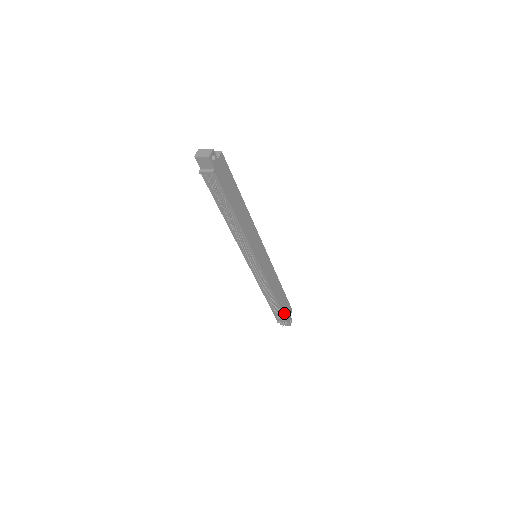
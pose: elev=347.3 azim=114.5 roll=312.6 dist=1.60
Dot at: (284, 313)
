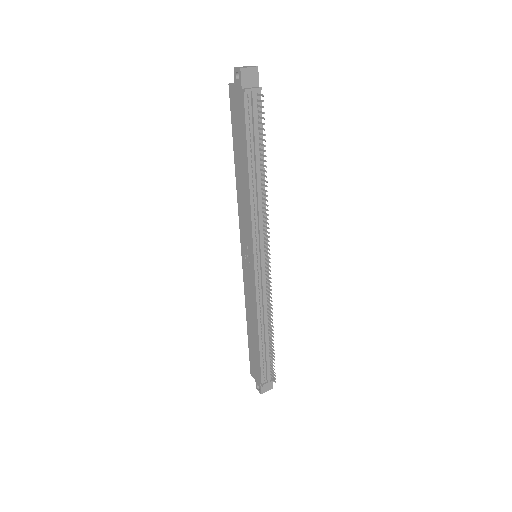
Dot at: (271, 361)
